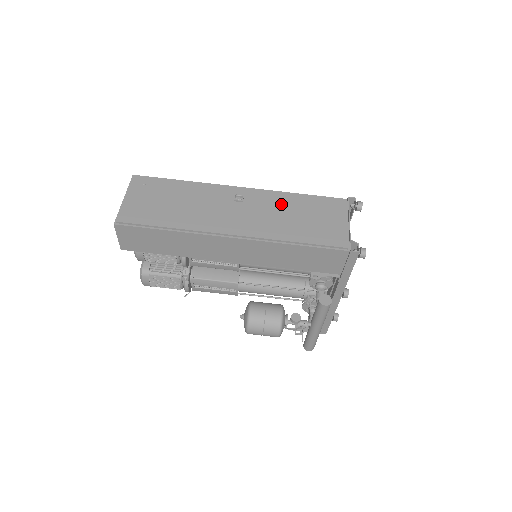
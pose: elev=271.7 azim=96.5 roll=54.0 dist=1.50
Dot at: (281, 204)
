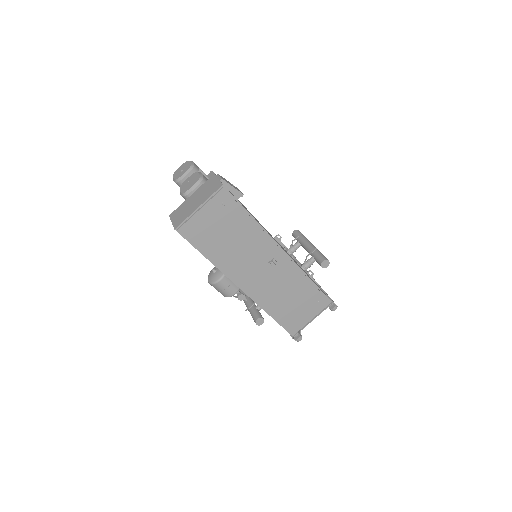
Dot at: (292, 283)
